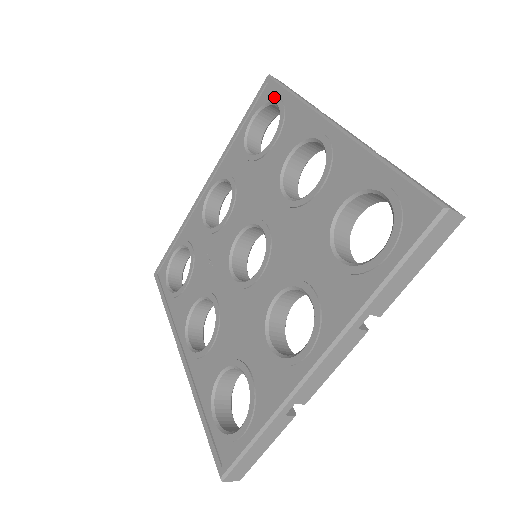
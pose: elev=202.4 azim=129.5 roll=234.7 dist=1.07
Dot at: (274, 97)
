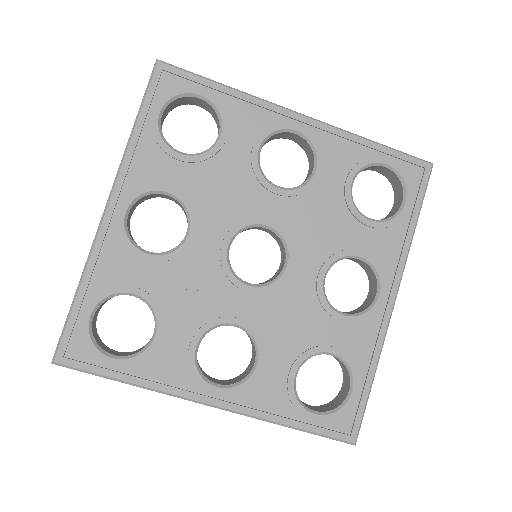
Dot at: (192, 87)
